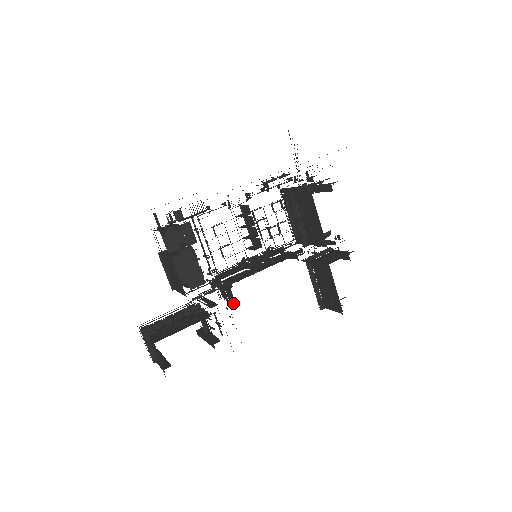
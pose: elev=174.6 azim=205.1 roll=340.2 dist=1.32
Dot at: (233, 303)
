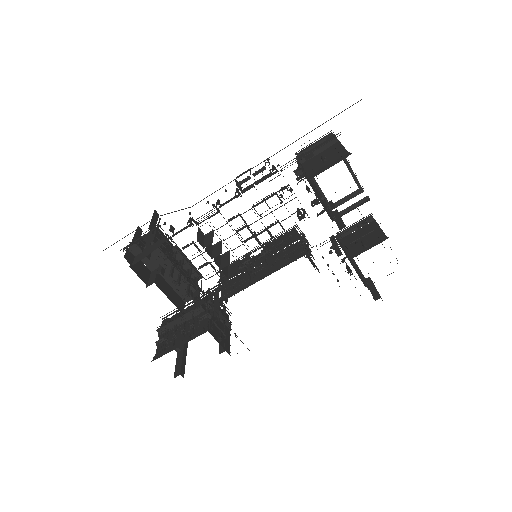
Dot at: occluded
